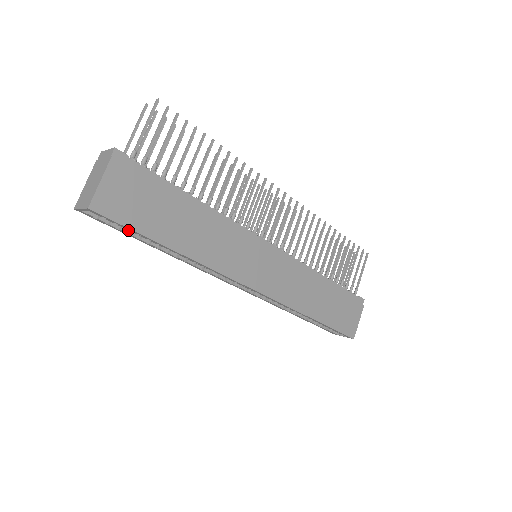
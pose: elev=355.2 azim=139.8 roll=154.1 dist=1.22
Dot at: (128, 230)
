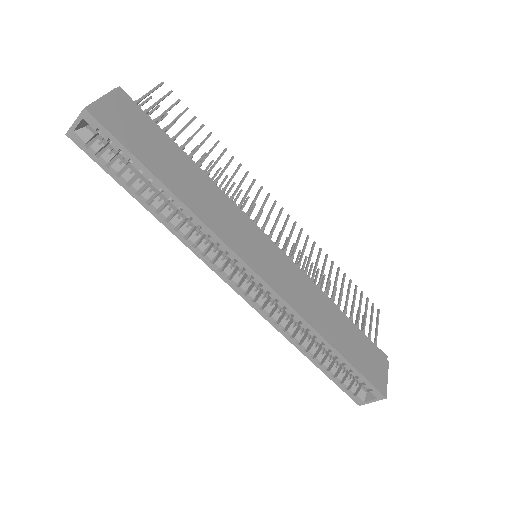
Dot at: (119, 169)
